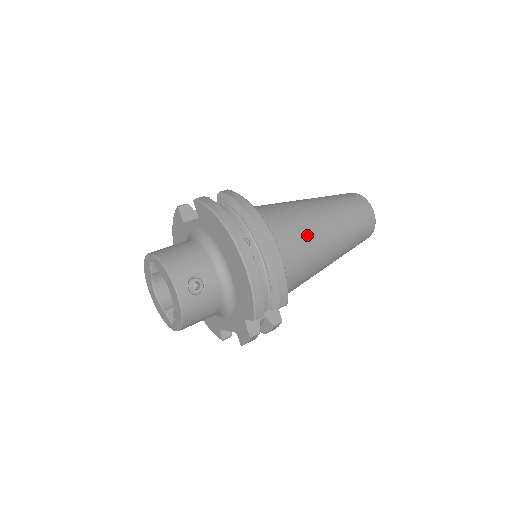
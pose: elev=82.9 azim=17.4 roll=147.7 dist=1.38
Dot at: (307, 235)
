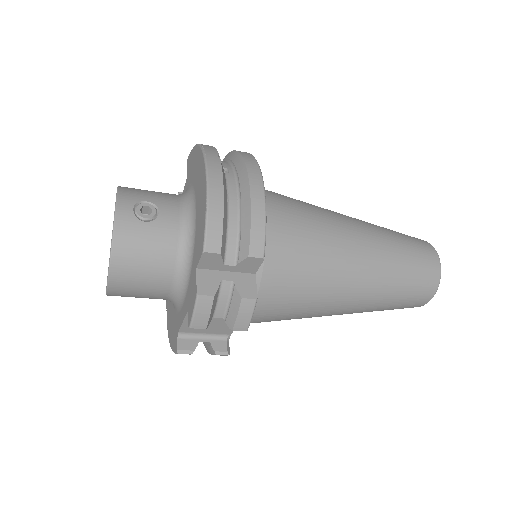
Dot at: (322, 220)
